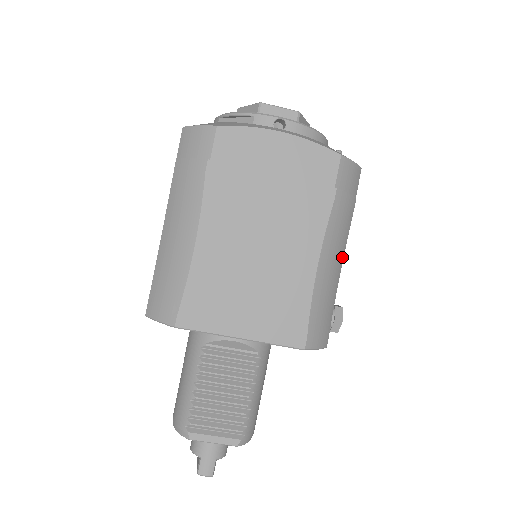
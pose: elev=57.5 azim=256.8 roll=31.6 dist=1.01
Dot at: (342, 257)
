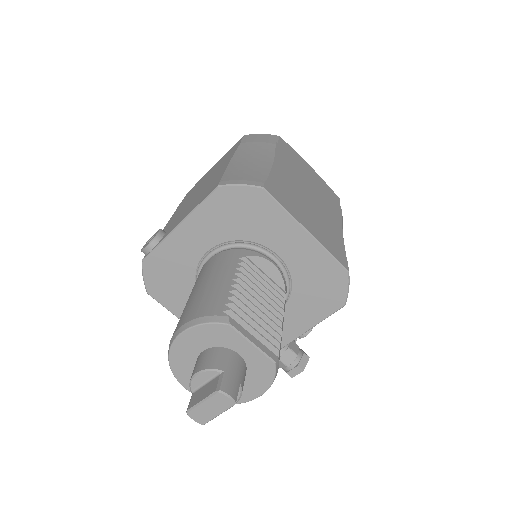
Dot at: occluded
